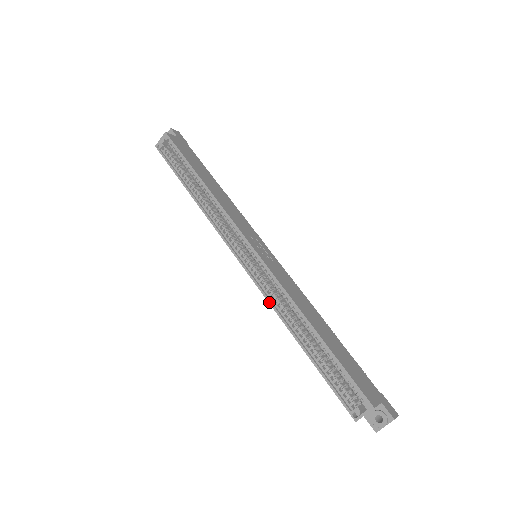
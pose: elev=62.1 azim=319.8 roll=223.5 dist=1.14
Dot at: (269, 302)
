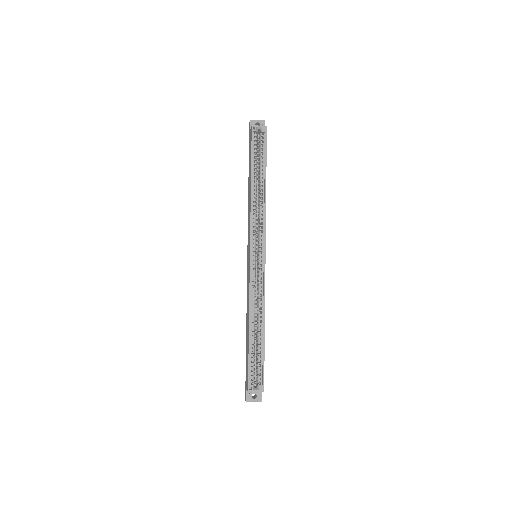
Dot at: (250, 293)
